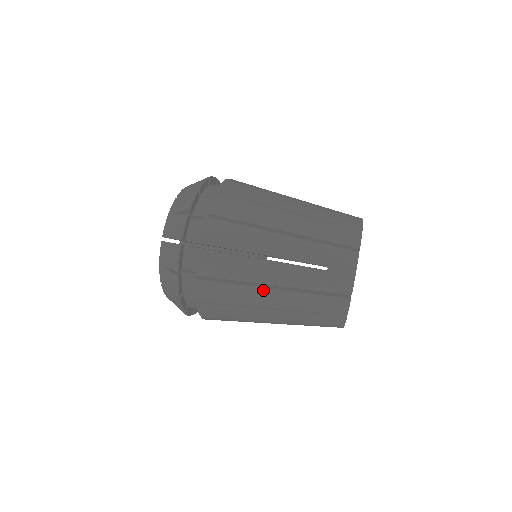
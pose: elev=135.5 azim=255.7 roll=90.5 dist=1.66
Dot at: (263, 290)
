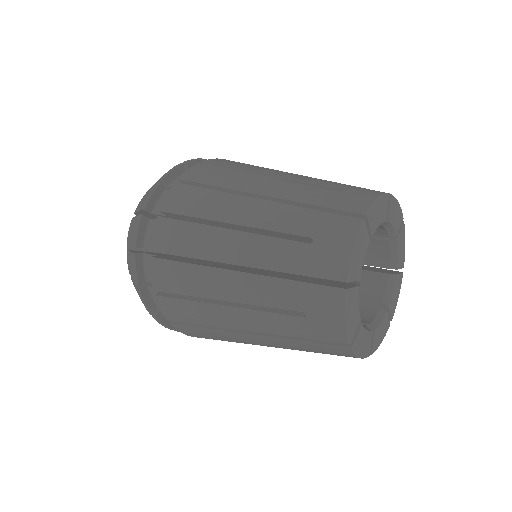
Dot at: (226, 273)
